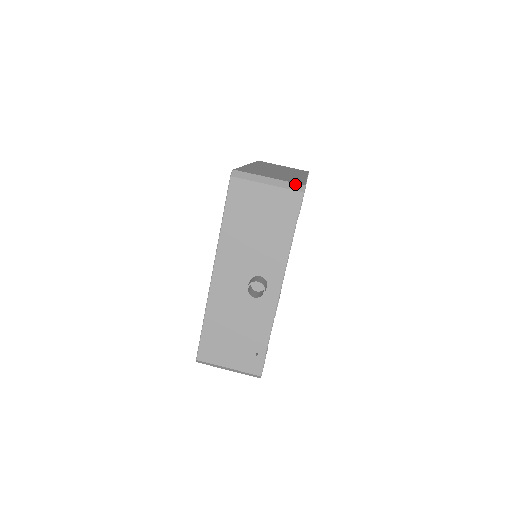
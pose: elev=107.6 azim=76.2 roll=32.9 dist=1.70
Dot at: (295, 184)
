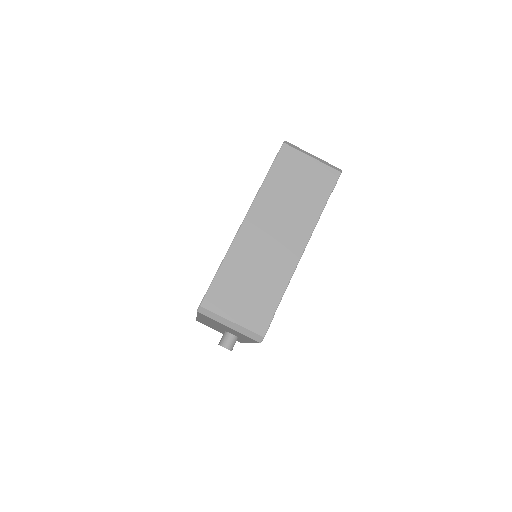
Dot at: (254, 334)
